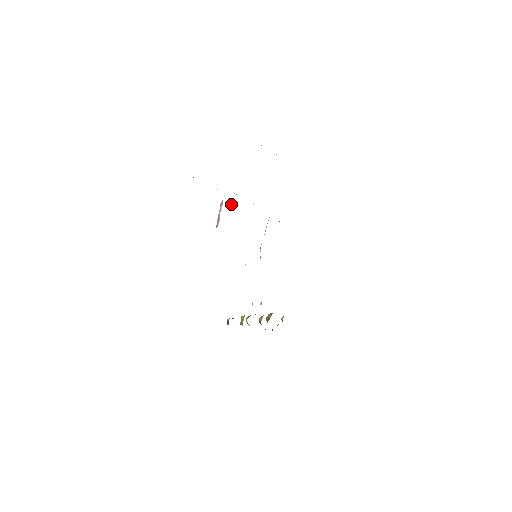
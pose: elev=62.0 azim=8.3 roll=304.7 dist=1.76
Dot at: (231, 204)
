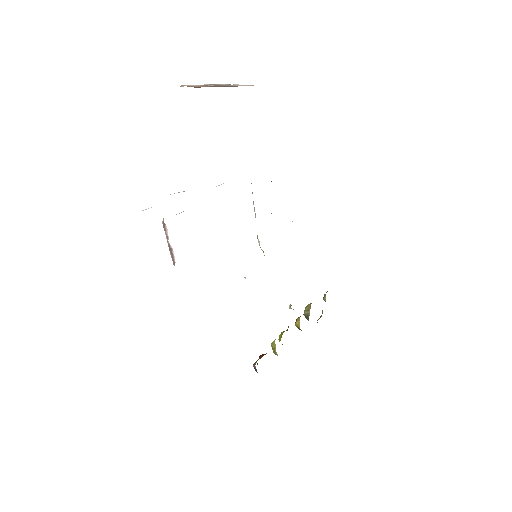
Dot at: (181, 212)
